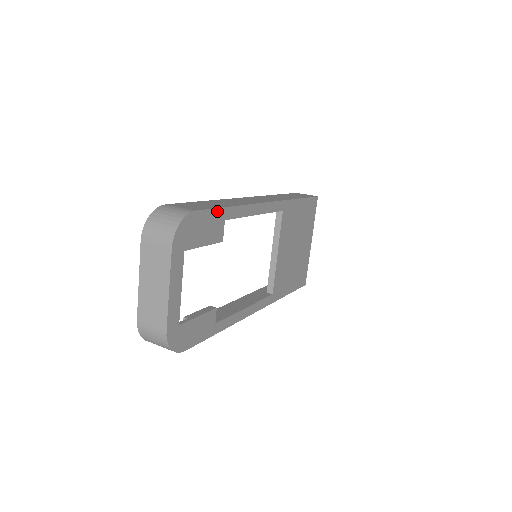
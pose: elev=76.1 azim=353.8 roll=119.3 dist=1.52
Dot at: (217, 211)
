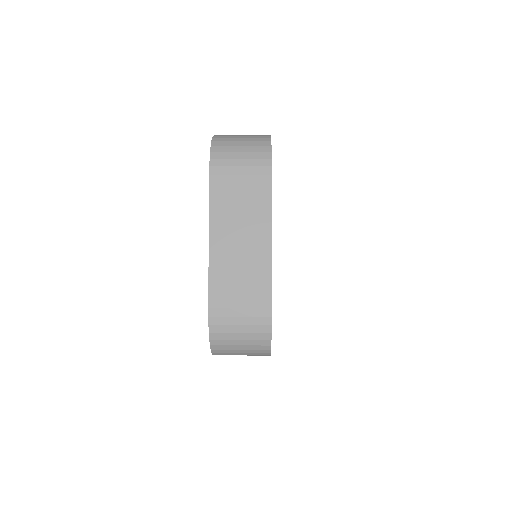
Dot at: occluded
